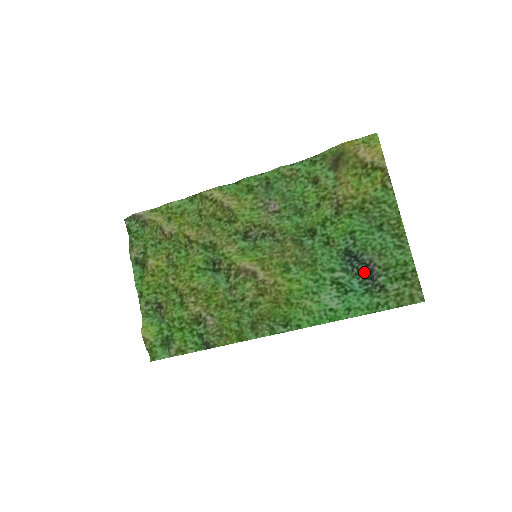
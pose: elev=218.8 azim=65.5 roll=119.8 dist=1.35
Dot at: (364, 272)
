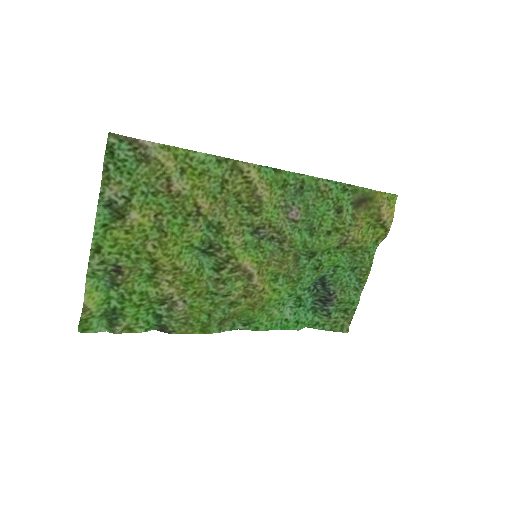
Dot at: (323, 297)
